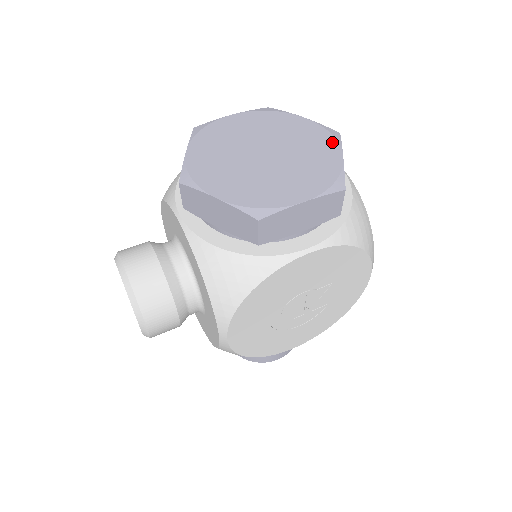
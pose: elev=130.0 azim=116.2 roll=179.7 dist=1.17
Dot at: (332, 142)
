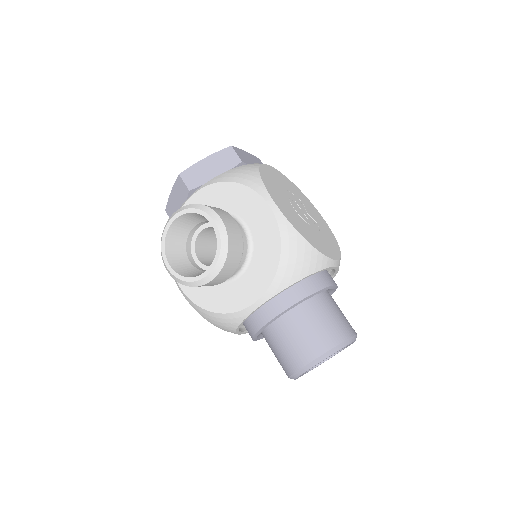
Dot at: occluded
